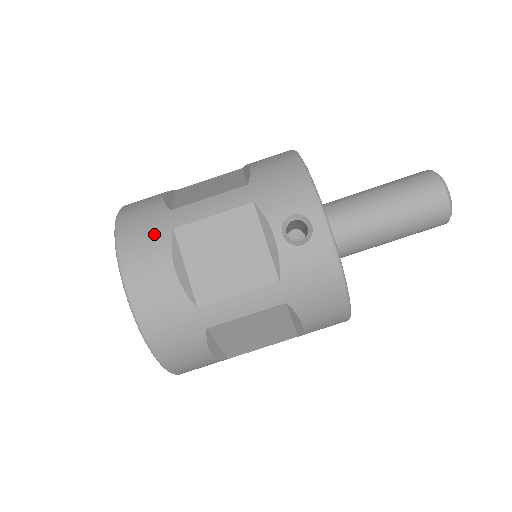
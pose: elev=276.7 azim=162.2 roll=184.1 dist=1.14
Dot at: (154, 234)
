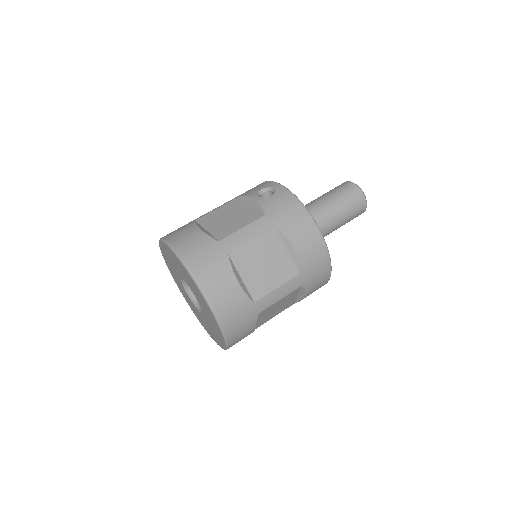
Dot at: (184, 226)
